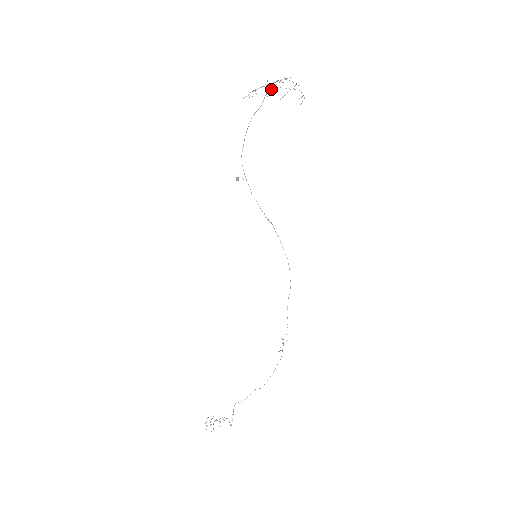
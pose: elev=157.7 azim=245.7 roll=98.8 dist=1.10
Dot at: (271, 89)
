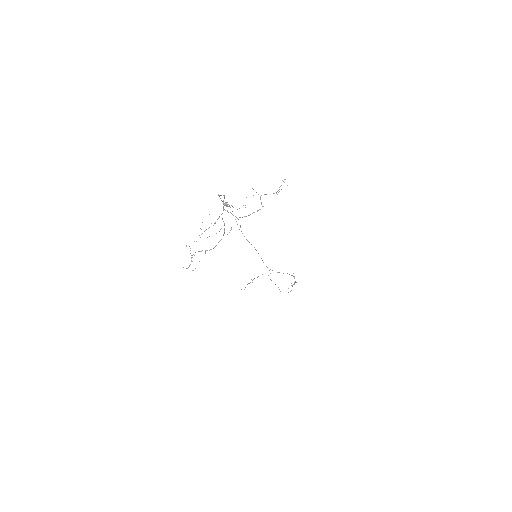
Dot at: occluded
